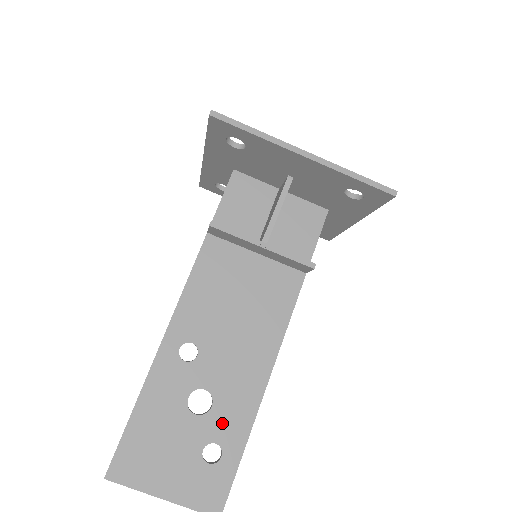
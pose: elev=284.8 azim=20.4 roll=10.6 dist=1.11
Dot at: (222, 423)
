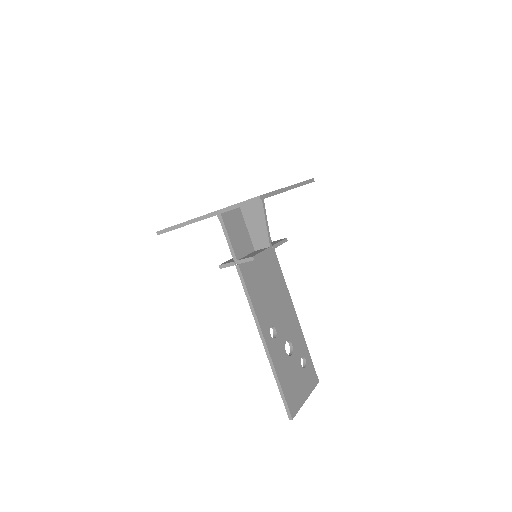
Dot at: (298, 347)
